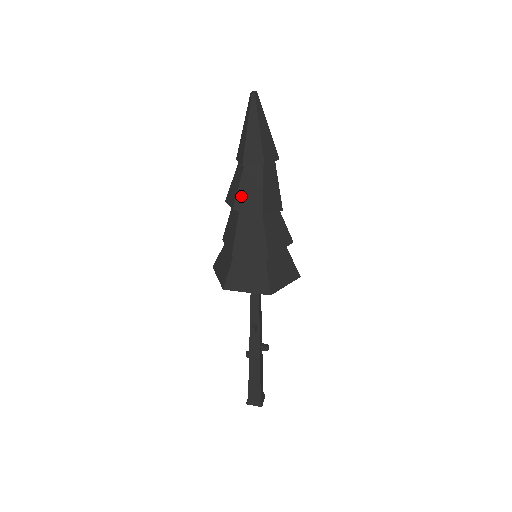
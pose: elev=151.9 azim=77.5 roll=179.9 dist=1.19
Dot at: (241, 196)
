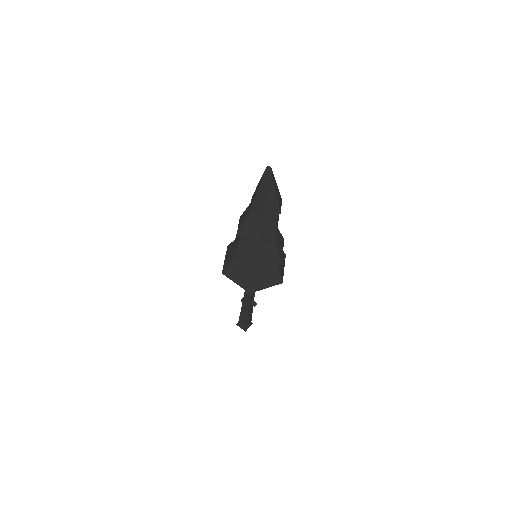
Dot at: (244, 229)
